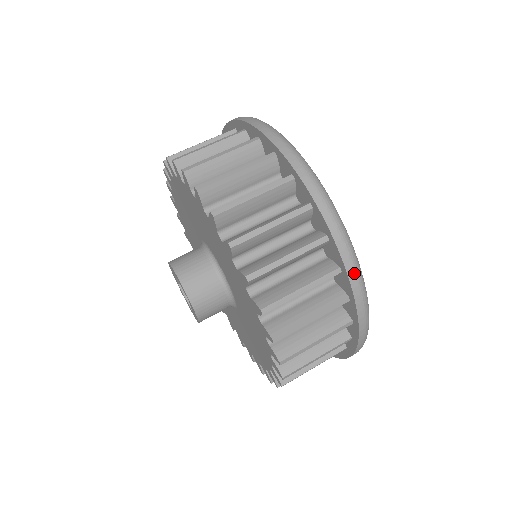
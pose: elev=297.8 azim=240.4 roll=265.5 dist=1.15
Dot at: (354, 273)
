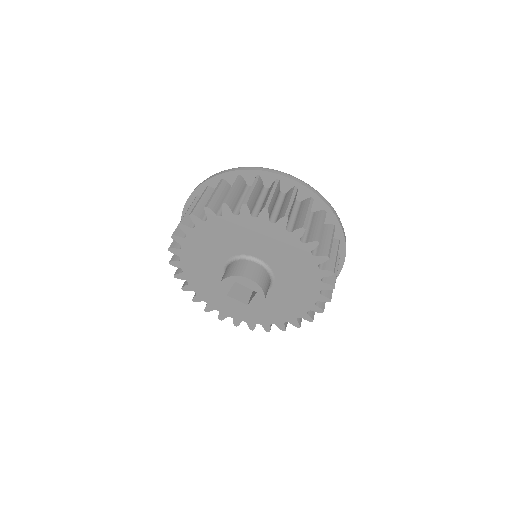
Dot at: occluded
